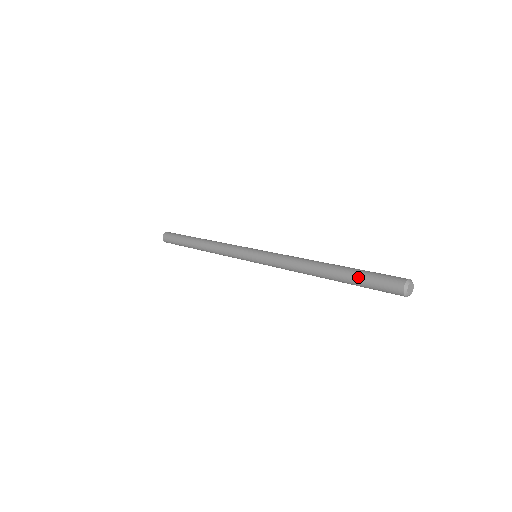
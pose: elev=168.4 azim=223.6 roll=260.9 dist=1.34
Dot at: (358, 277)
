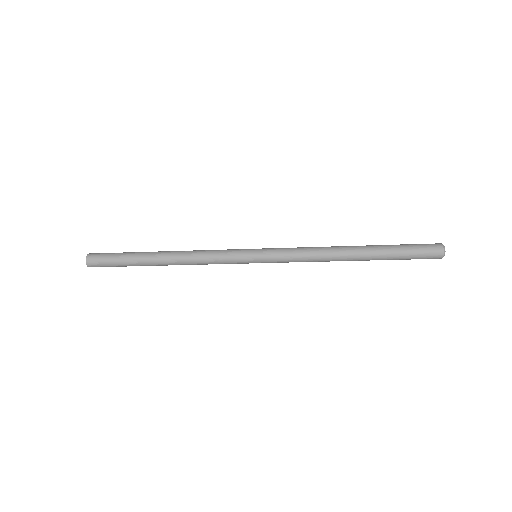
Dot at: (397, 252)
